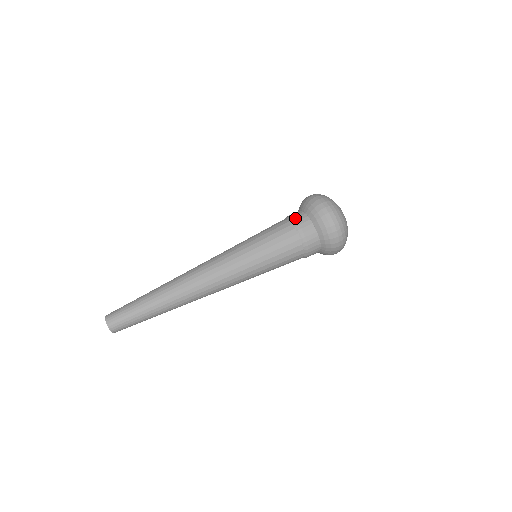
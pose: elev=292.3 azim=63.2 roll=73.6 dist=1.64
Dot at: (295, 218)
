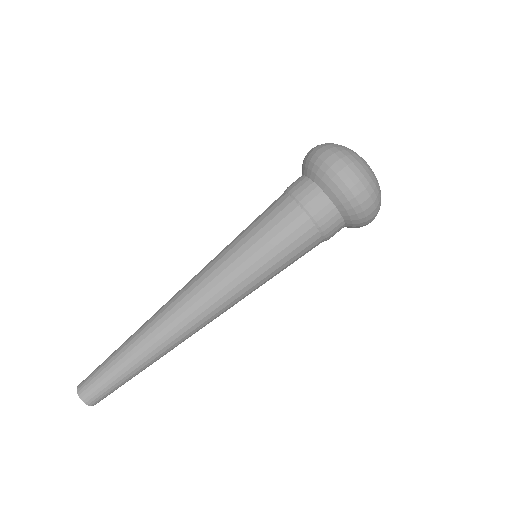
Dot at: (296, 189)
